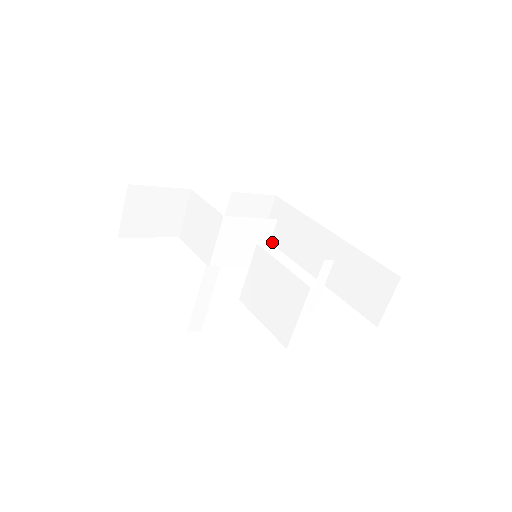
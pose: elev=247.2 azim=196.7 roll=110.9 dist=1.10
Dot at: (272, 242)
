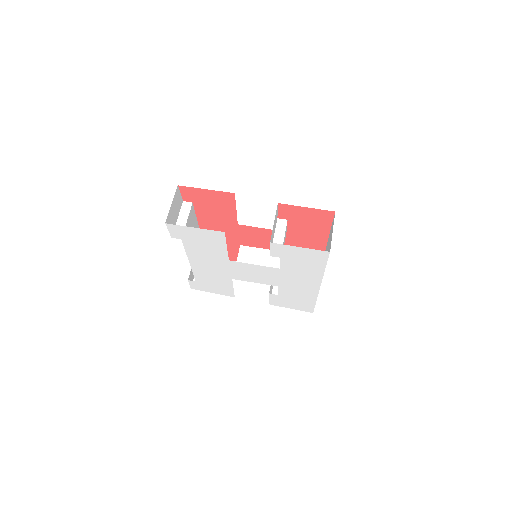
Dot at: (314, 307)
